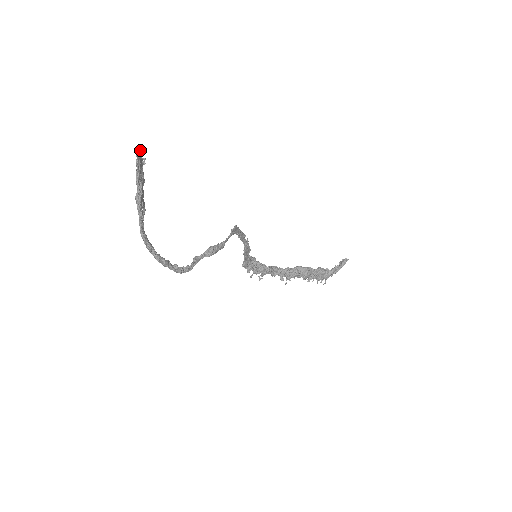
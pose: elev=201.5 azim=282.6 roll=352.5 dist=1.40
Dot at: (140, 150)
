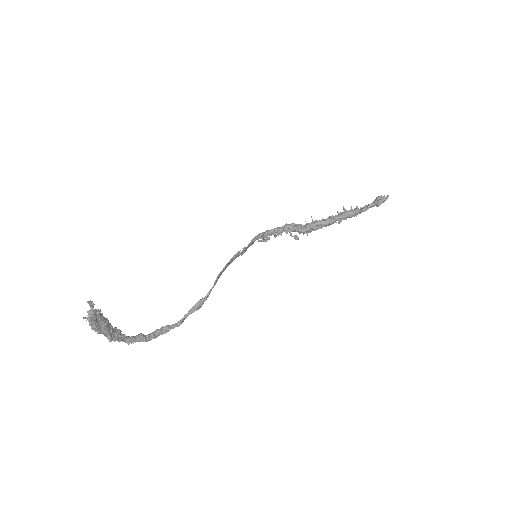
Dot at: (89, 313)
